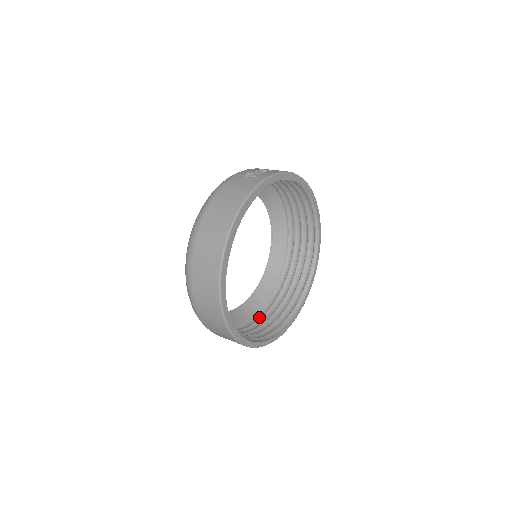
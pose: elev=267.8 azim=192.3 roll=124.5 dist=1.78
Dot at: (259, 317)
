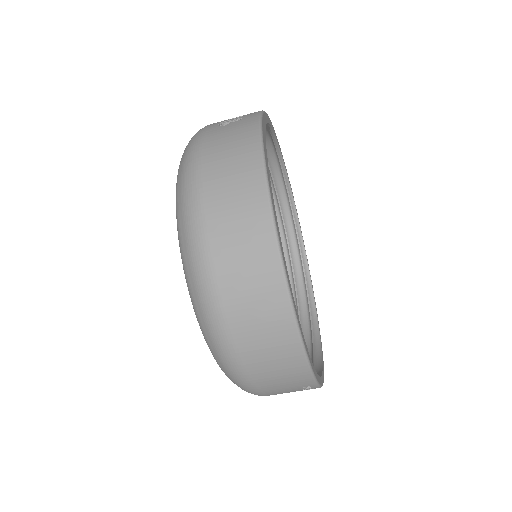
Dot at: occluded
